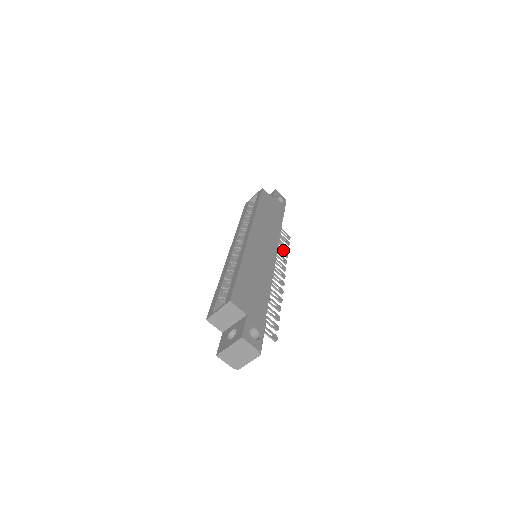
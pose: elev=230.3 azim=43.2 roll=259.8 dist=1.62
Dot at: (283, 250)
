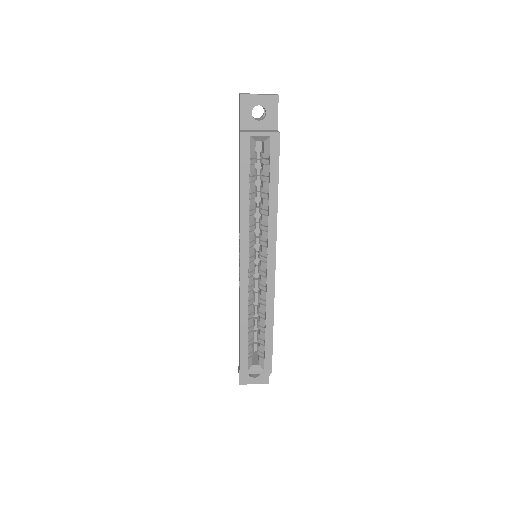
Dot at: occluded
